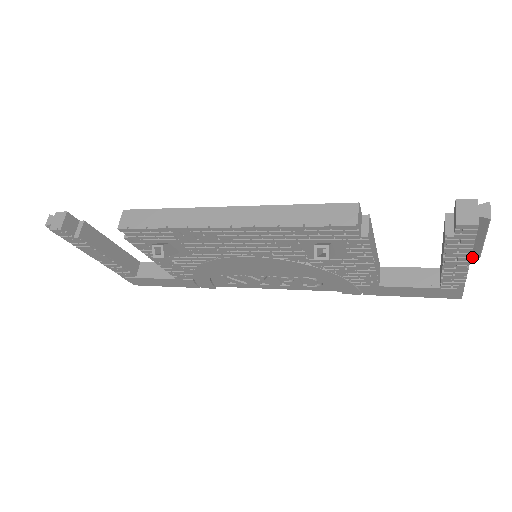
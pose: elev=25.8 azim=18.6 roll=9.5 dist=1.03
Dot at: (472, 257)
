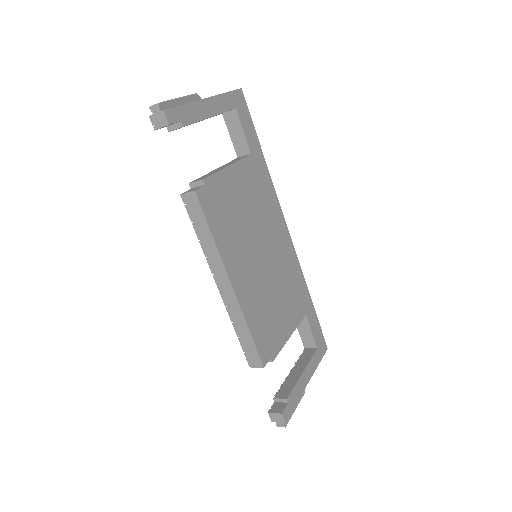
Dot at: occluded
